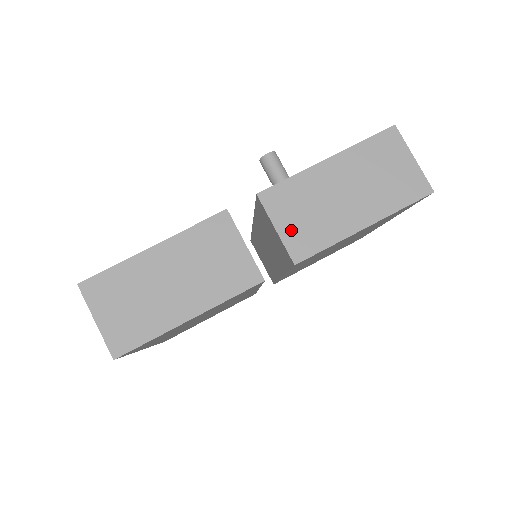
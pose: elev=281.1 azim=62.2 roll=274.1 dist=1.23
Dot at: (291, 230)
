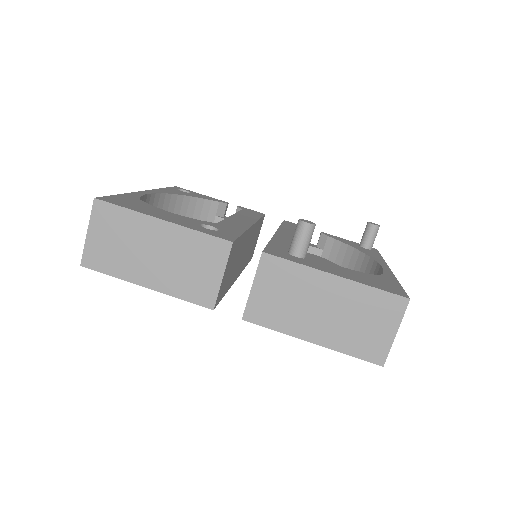
Dot at: (261, 297)
